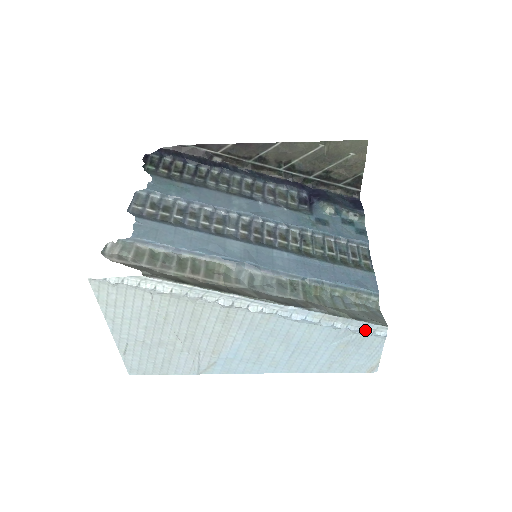
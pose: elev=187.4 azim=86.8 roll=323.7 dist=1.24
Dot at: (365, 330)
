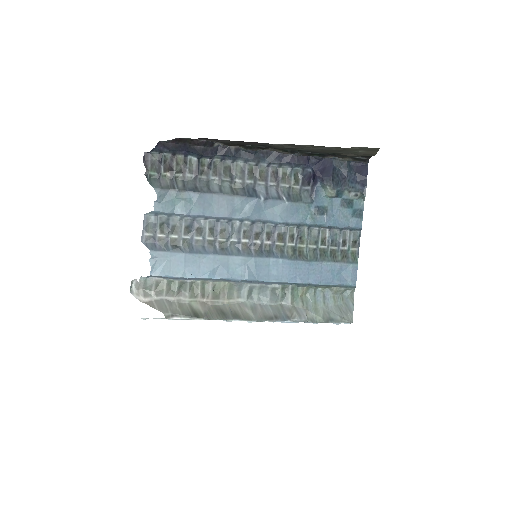
Dot at: (335, 323)
